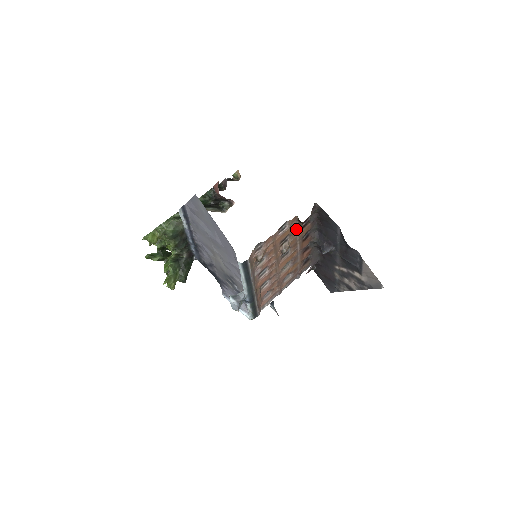
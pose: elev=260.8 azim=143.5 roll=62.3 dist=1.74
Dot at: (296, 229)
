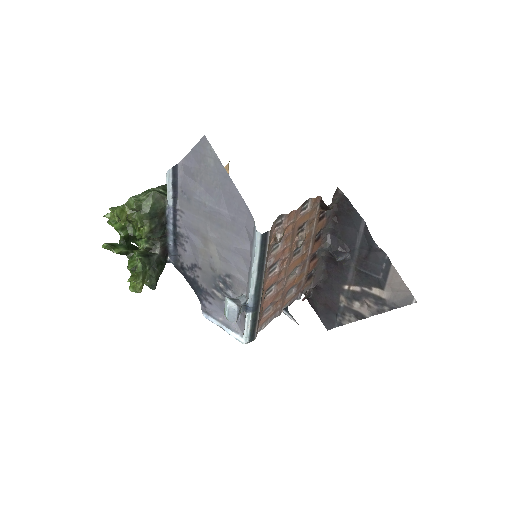
Dot at: (314, 217)
